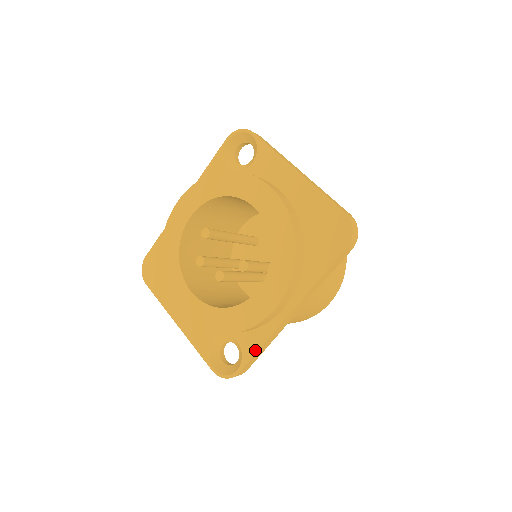
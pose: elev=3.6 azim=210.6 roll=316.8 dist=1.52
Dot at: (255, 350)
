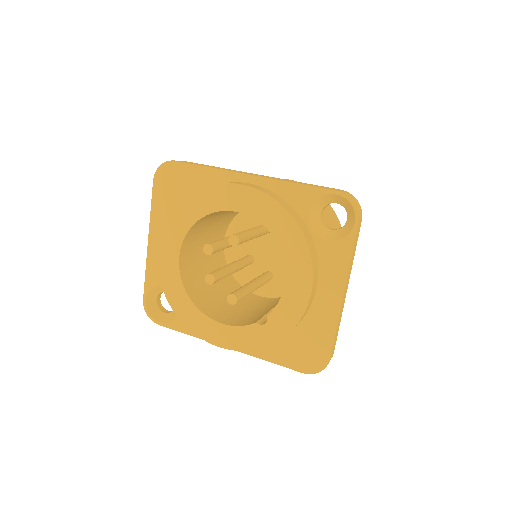
Dot at: (183, 331)
